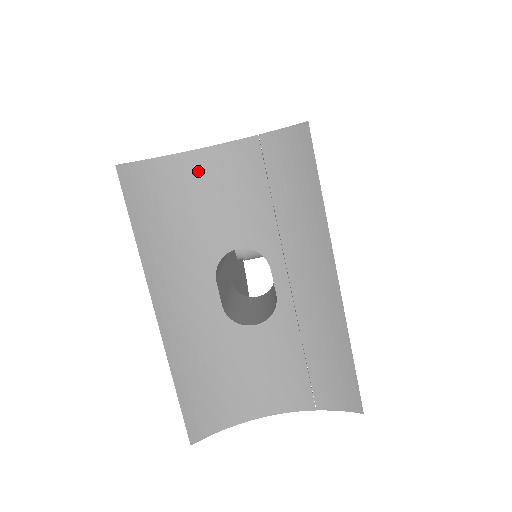
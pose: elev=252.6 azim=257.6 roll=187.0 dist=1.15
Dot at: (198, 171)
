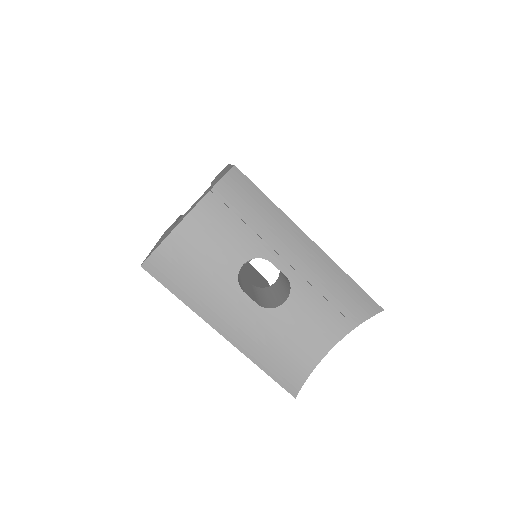
Dot at: (189, 235)
